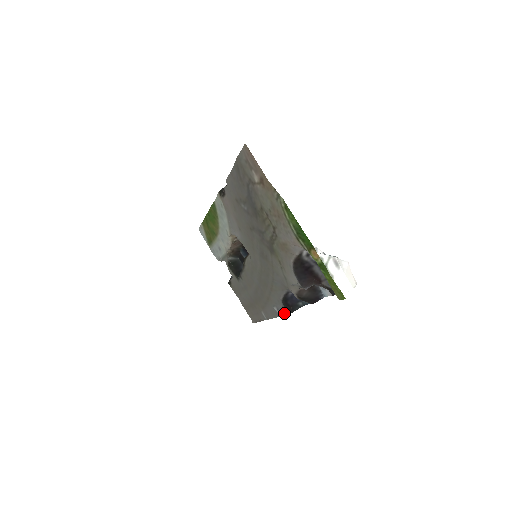
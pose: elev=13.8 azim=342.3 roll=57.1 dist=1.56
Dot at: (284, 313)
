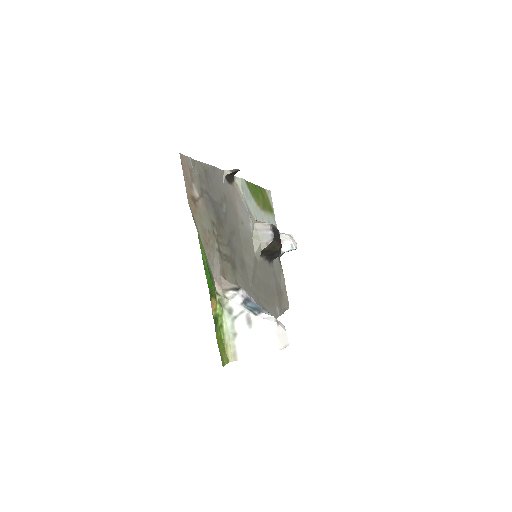
Dot at: occluded
